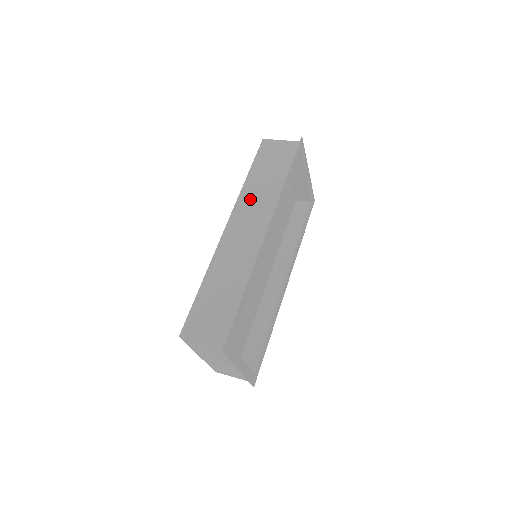
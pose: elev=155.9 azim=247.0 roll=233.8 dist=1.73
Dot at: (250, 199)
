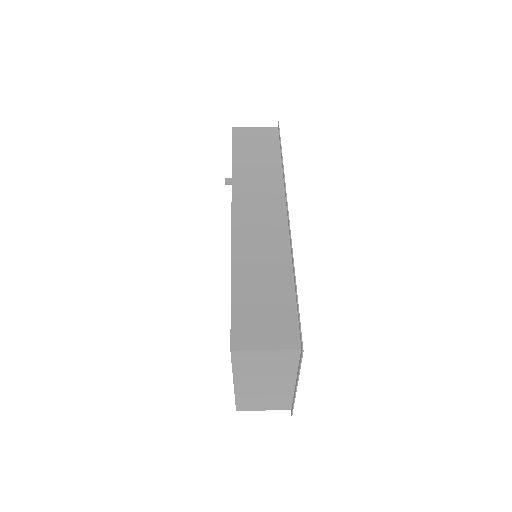
Dot at: (248, 184)
